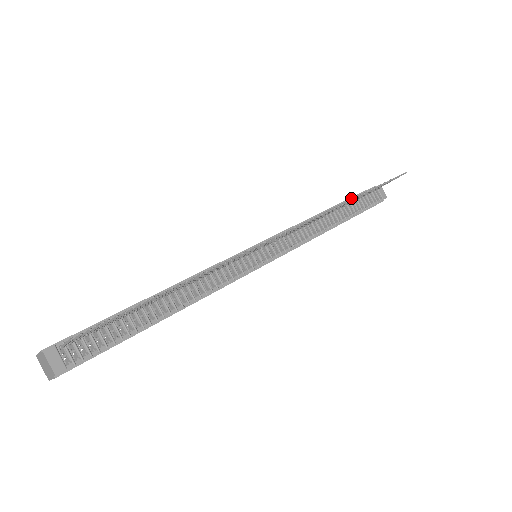
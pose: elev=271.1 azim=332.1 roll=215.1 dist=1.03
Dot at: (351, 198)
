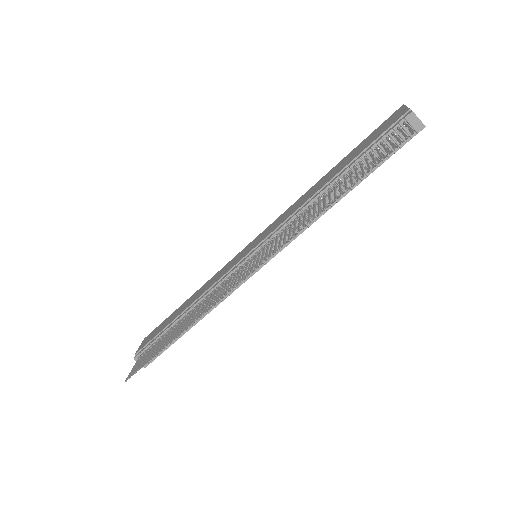
Dot at: (364, 151)
